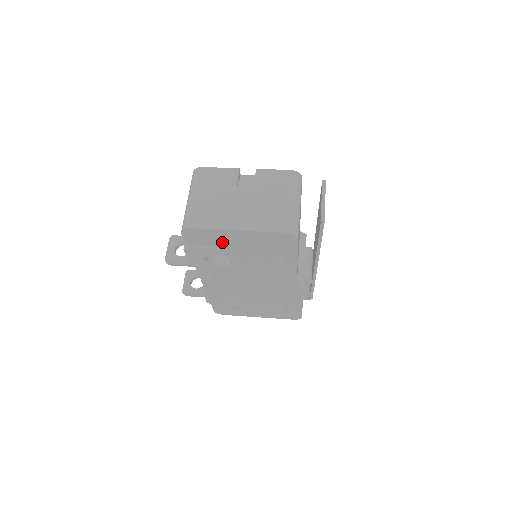
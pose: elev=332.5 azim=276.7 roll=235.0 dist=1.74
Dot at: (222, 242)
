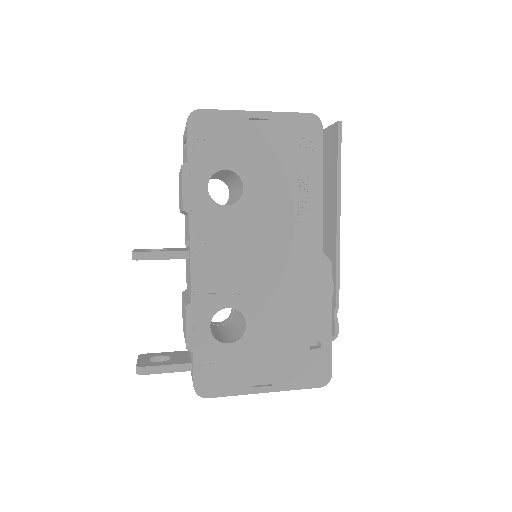
Dot at: (235, 141)
